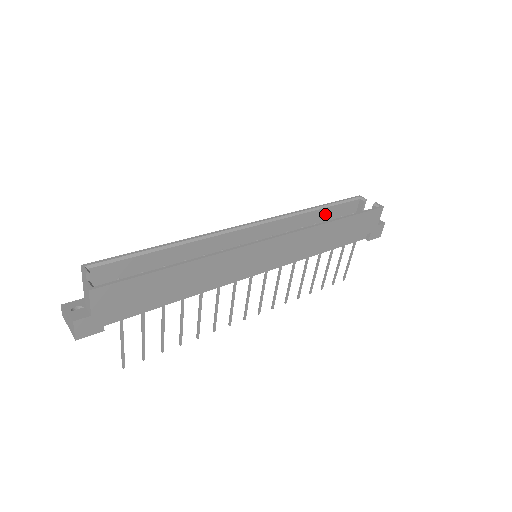
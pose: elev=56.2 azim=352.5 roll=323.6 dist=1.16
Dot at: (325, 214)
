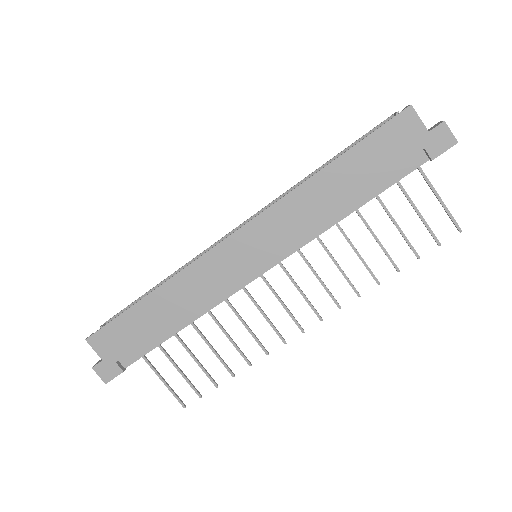
Dot at: occluded
